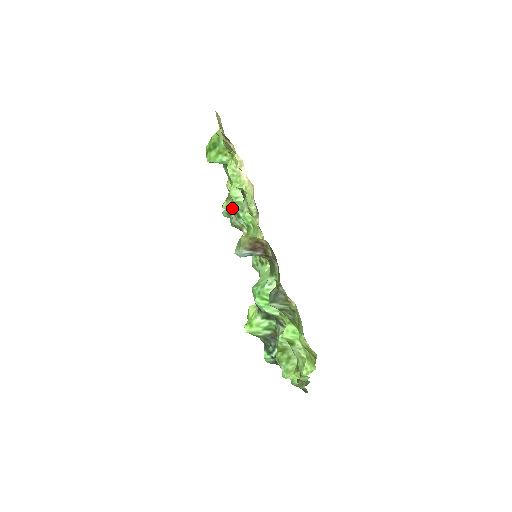
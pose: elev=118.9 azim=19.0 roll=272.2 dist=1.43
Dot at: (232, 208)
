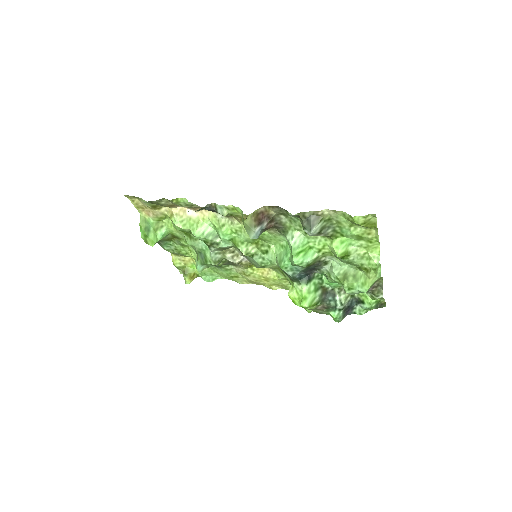
Dot at: (202, 255)
